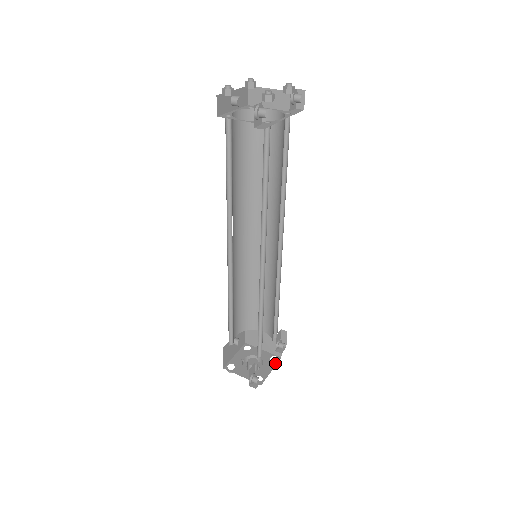
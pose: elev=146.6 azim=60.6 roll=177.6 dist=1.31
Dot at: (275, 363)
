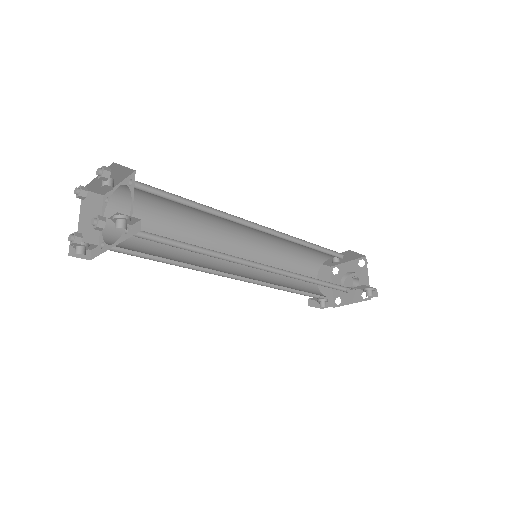
Dot at: (361, 300)
